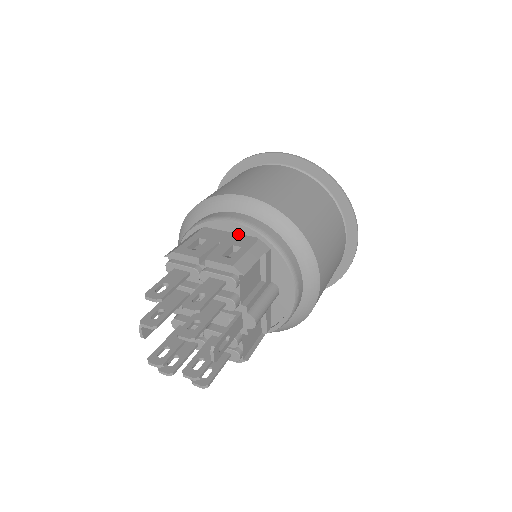
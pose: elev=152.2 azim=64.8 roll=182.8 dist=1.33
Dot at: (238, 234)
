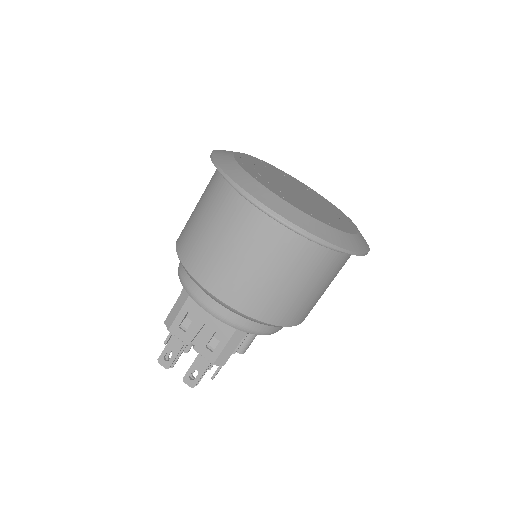
Dot at: occluded
